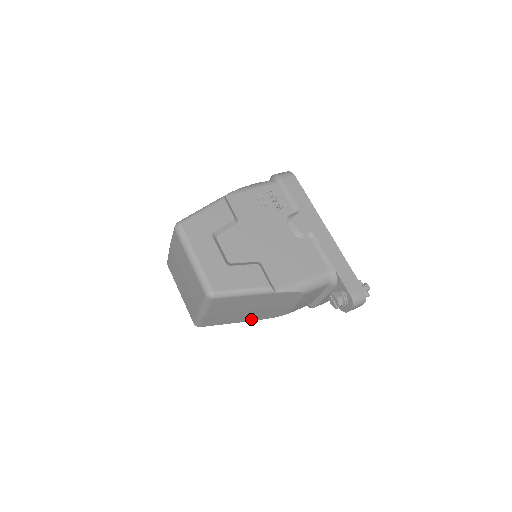
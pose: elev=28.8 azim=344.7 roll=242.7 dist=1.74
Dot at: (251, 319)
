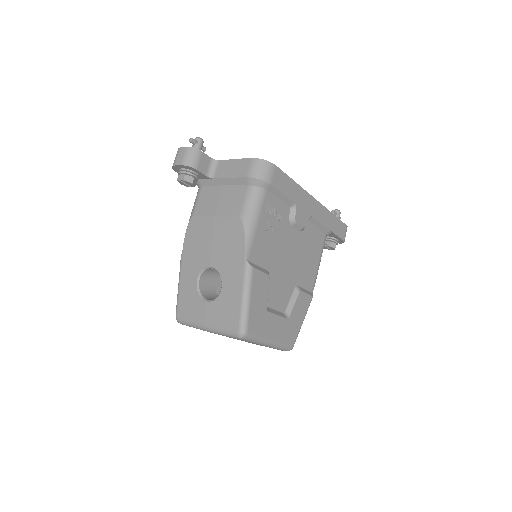
Dot at: occluded
